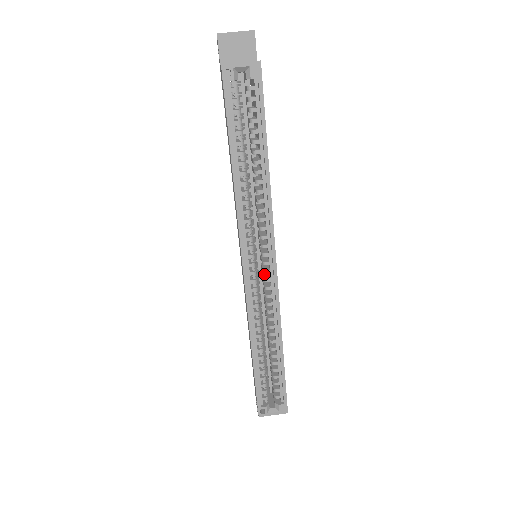
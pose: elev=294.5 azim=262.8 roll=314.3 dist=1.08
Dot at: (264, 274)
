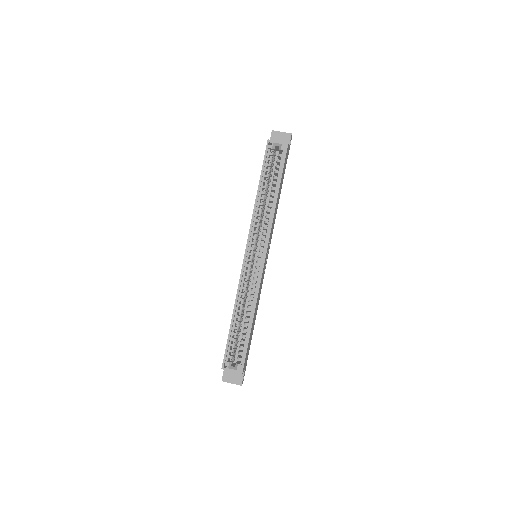
Dot at: occluded
